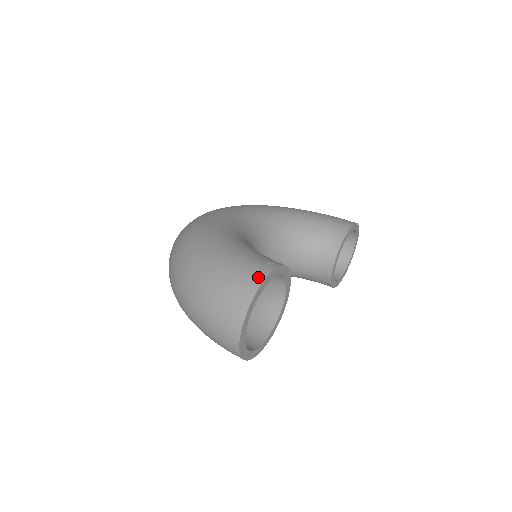
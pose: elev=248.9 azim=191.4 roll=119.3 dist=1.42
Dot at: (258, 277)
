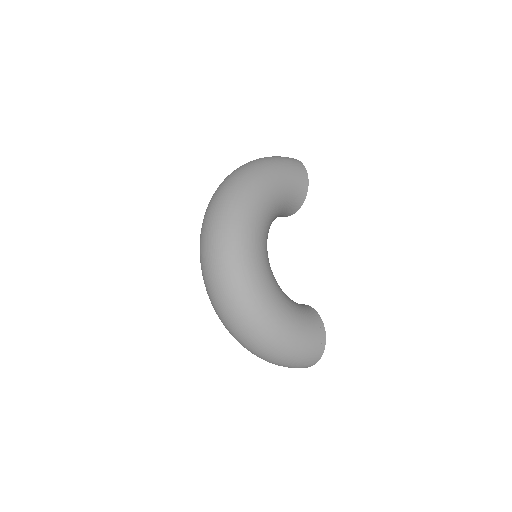
Dot at: (321, 350)
